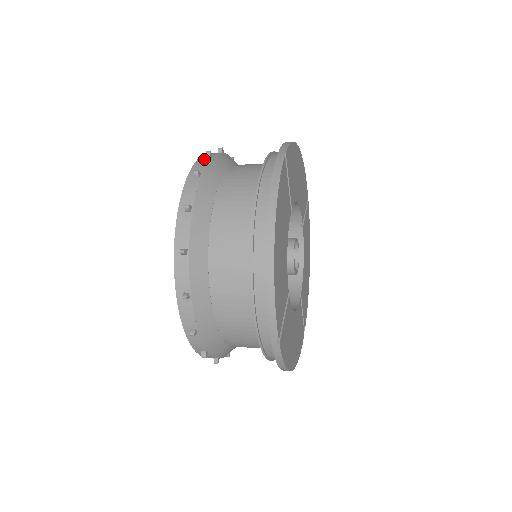
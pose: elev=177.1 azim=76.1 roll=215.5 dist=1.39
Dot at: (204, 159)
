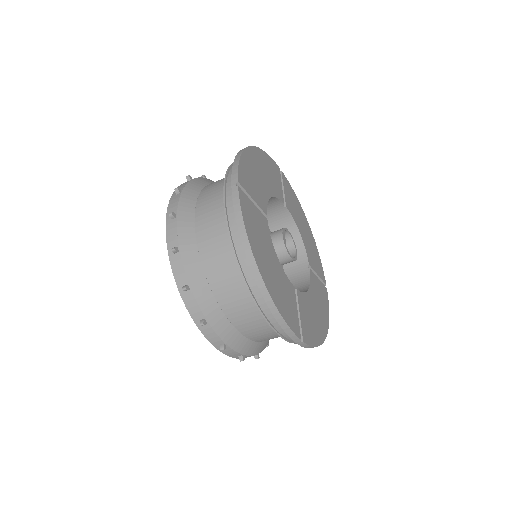
Dot at: occluded
